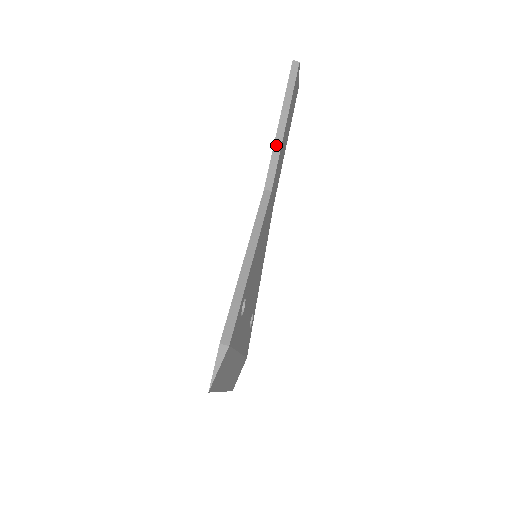
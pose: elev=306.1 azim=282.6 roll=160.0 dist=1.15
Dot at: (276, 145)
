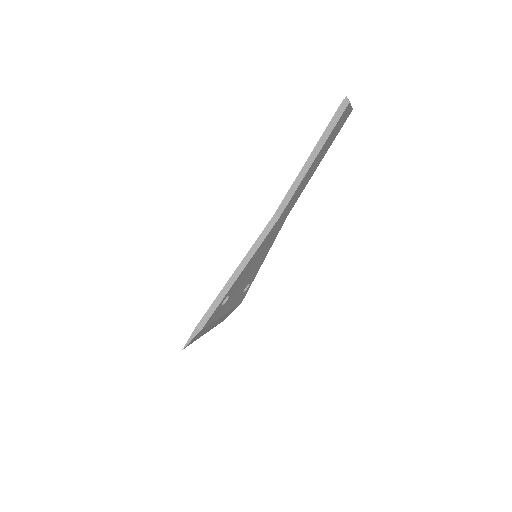
Dot at: (297, 179)
